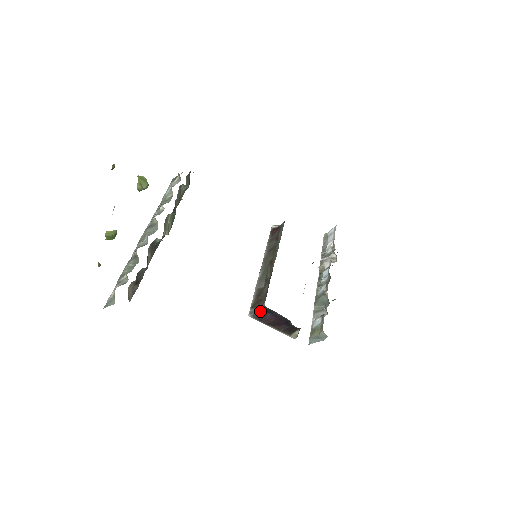
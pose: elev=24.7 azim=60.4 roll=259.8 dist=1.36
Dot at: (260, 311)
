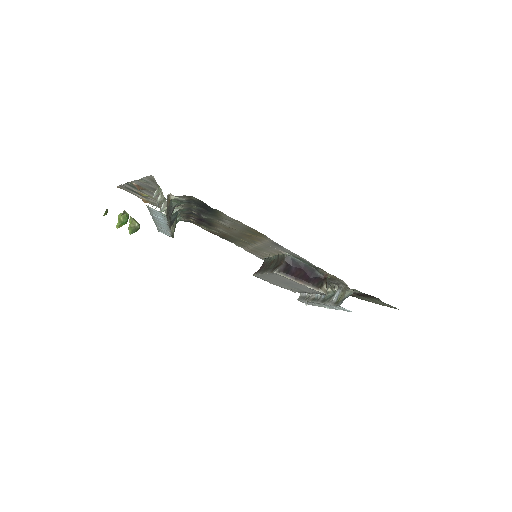
Dot at: (284, 265)
